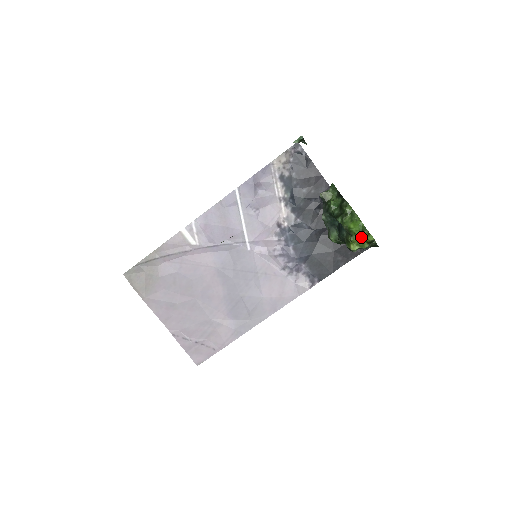
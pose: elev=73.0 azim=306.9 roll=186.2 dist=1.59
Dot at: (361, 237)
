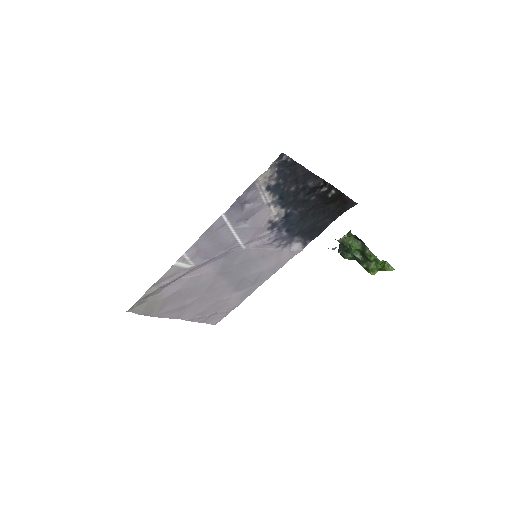
Dot at: occluded
